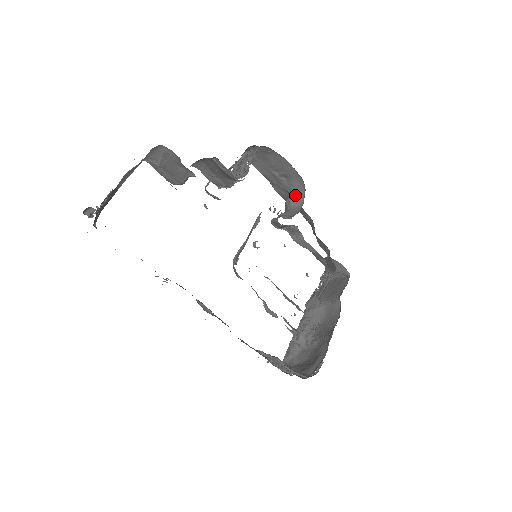
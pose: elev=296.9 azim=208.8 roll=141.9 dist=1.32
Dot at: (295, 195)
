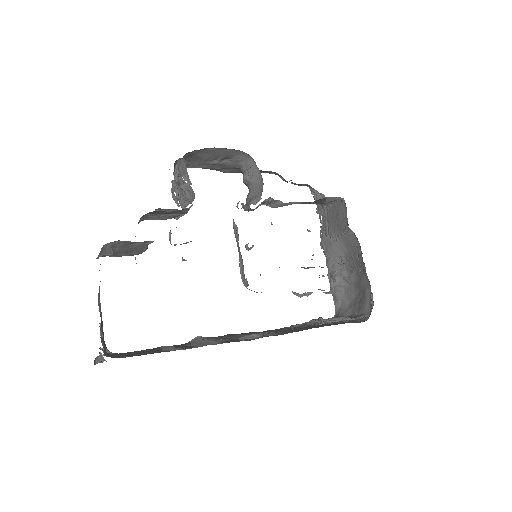
Dot at: (247, 169)
